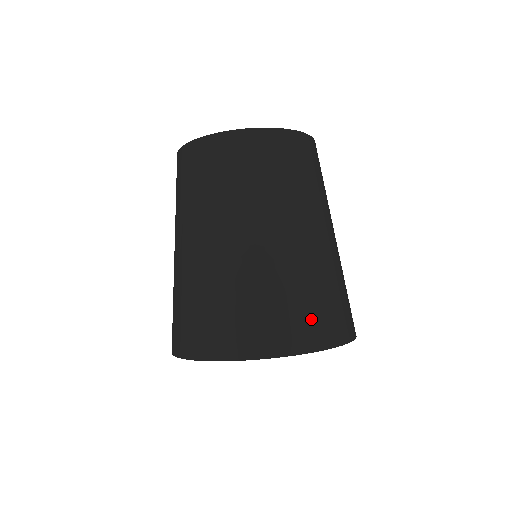
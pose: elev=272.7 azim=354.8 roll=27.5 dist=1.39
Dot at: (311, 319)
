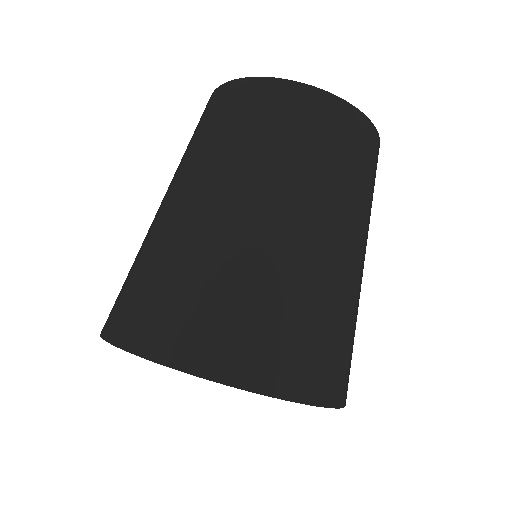
Dot at: (272, 345)
